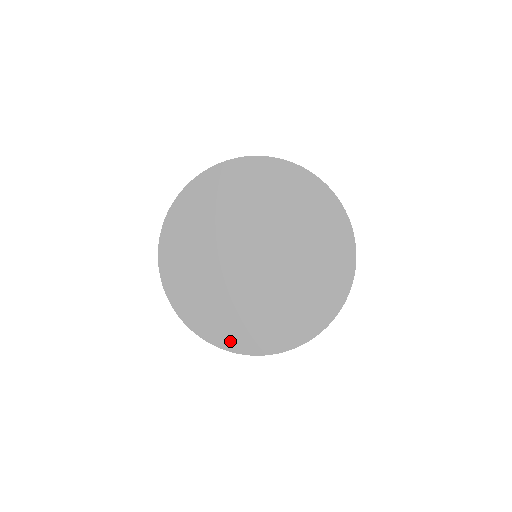
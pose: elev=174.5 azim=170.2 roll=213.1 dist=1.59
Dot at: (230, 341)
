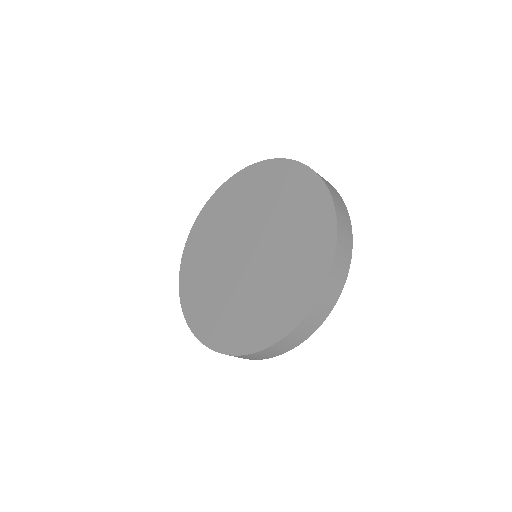
Dot at: (192, 315)
